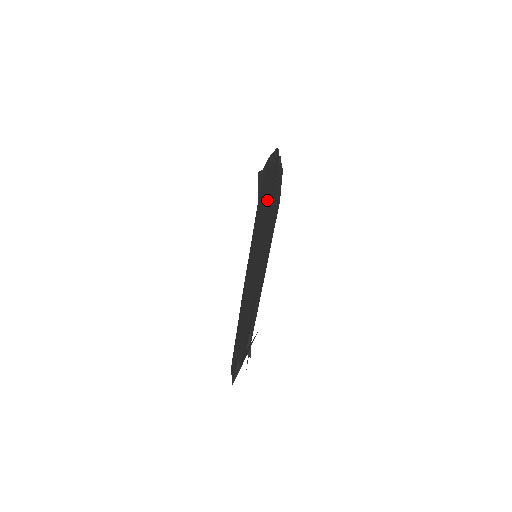
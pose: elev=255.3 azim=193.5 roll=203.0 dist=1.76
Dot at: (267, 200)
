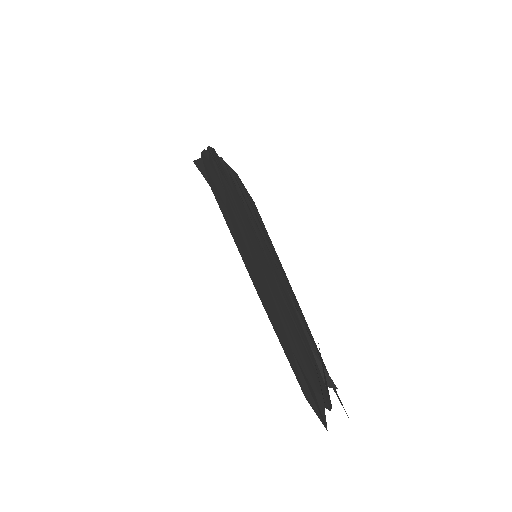
Dot at: (227, 191)
